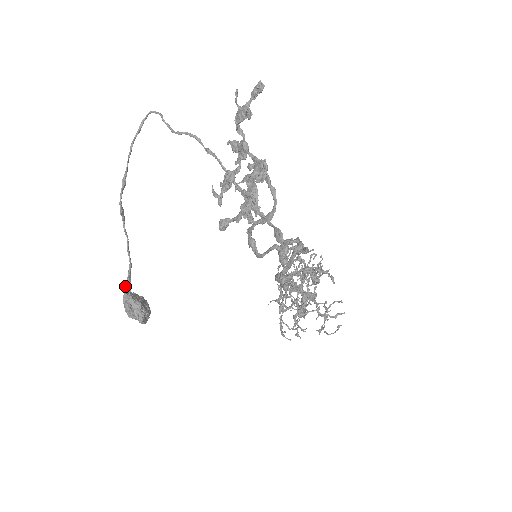
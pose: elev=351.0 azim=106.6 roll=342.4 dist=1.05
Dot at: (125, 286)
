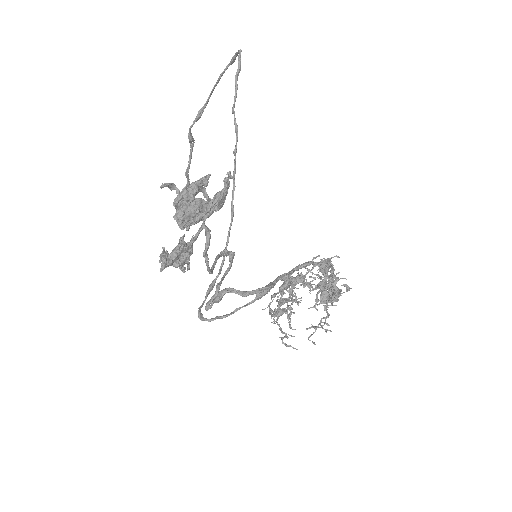
Dot at: (174, 200)
